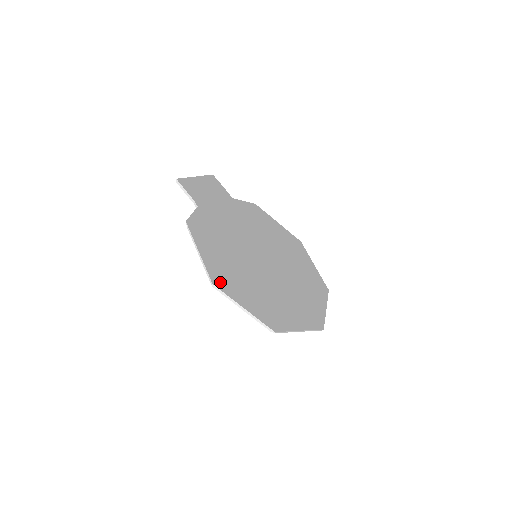
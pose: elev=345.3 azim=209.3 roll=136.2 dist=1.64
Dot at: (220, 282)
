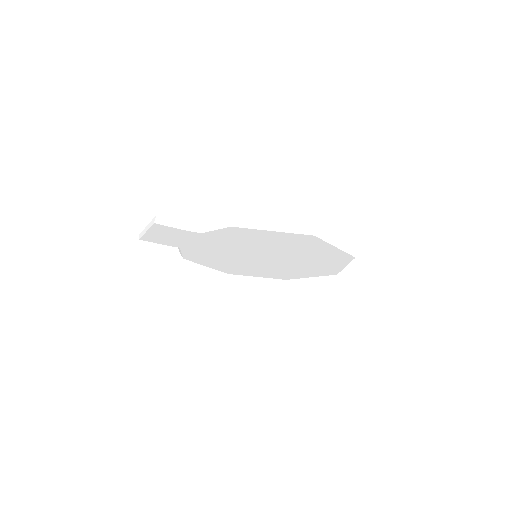
Dot at: (305, 239)
